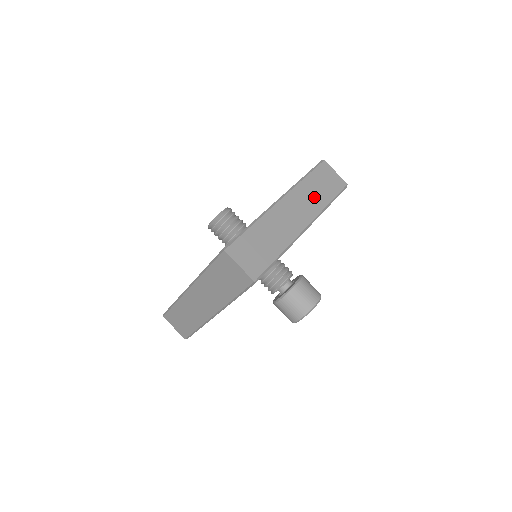
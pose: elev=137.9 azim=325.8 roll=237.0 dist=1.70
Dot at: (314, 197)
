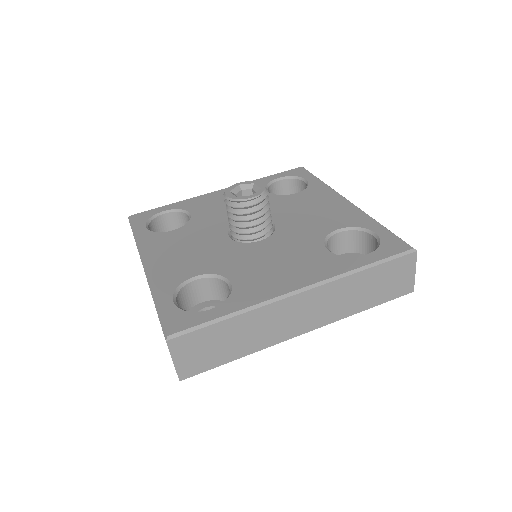
Dot at: (350, 299)
